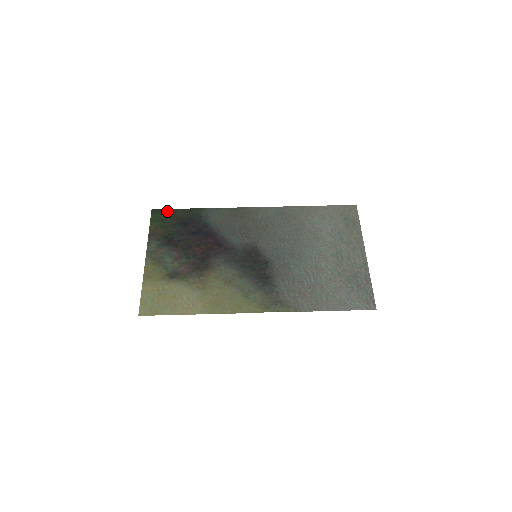
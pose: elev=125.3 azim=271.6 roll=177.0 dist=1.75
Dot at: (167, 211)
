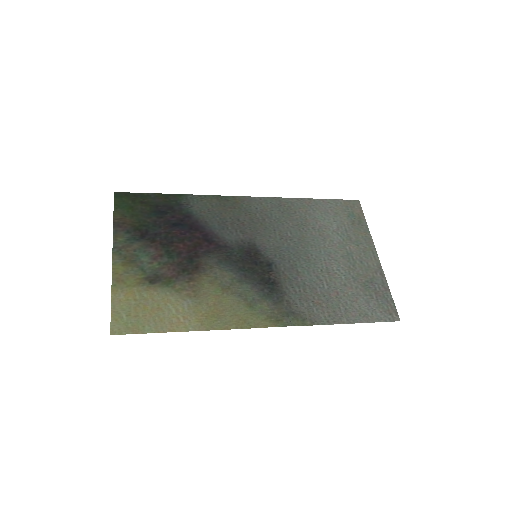
Dot at: (135, 195)
